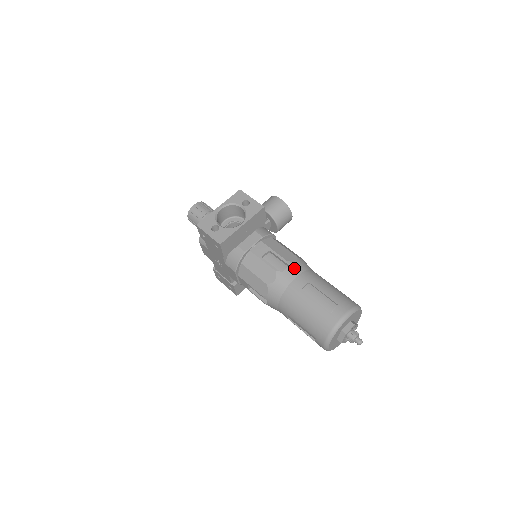
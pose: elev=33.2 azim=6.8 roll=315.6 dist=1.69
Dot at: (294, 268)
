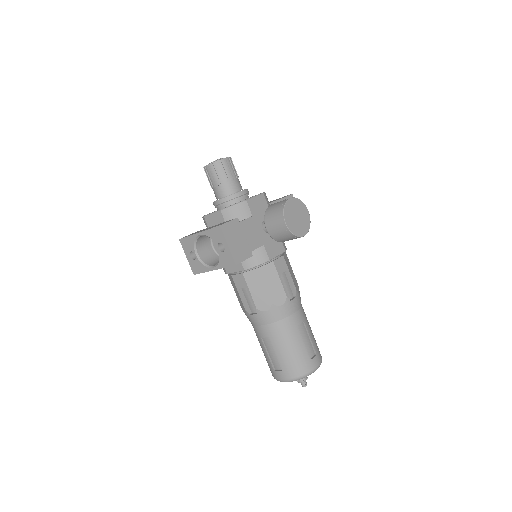
Dot at: (261, 318)
